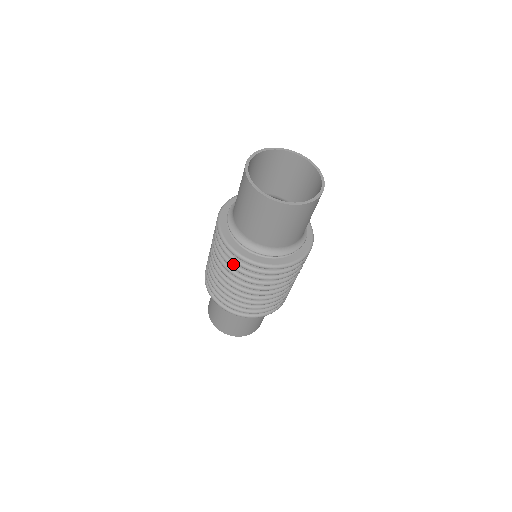
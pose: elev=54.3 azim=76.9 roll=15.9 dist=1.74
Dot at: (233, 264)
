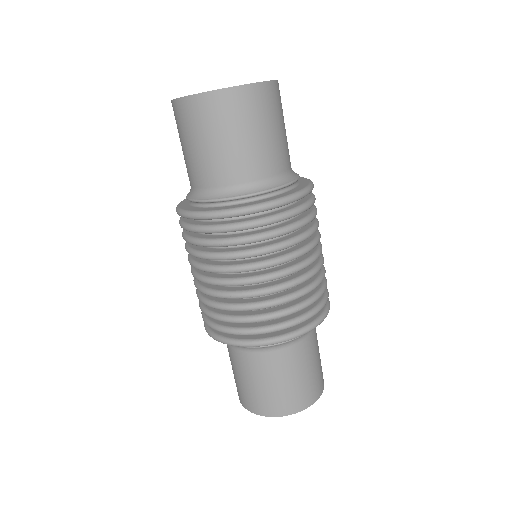
Dot at: (215, 239)
